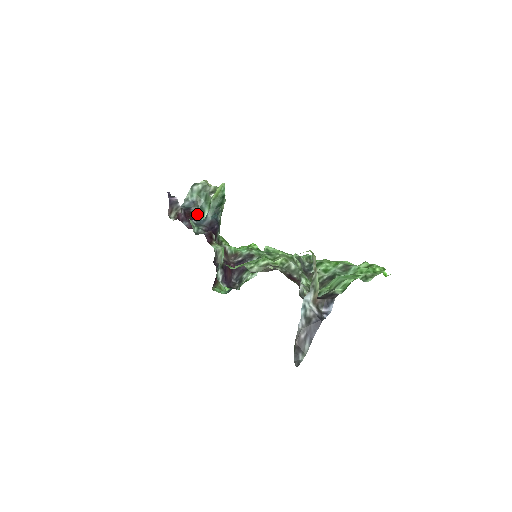
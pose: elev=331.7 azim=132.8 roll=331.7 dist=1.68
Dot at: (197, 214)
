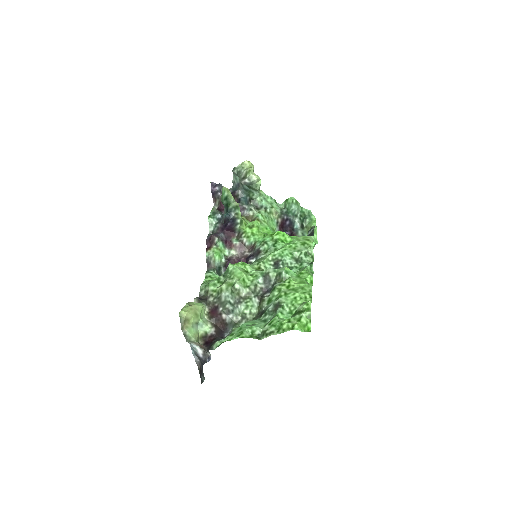
Dot at: (241, 196)
